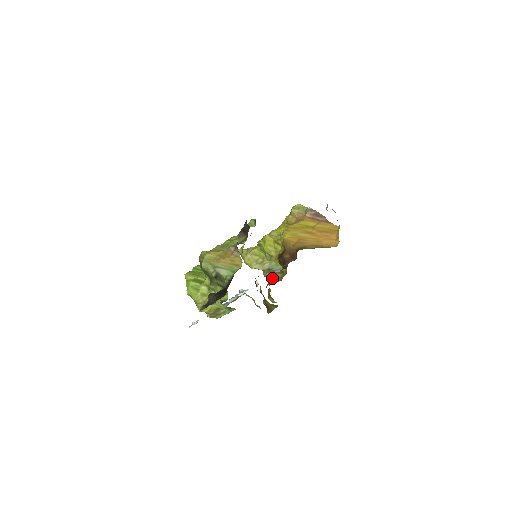
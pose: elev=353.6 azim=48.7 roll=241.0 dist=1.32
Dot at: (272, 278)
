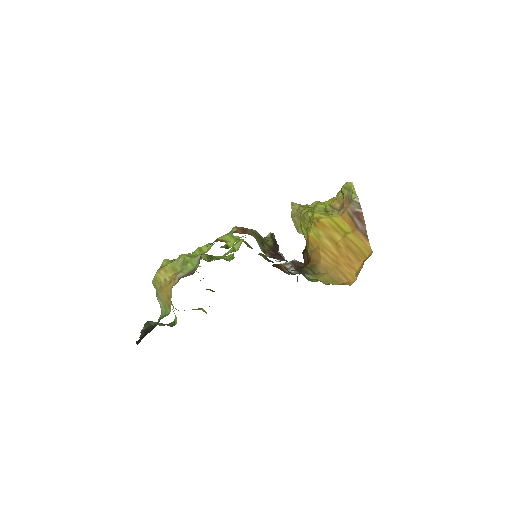
Dot at: occluded
